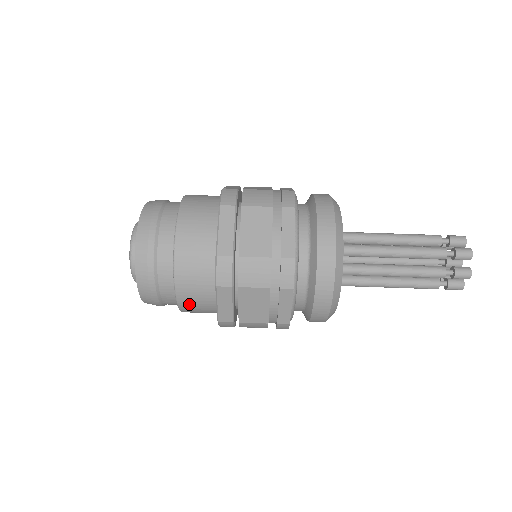
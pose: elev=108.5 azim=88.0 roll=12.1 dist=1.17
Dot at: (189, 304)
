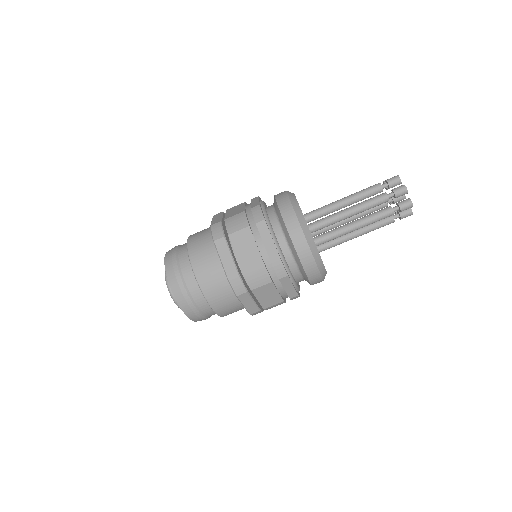
Dot at: (225, 312)
